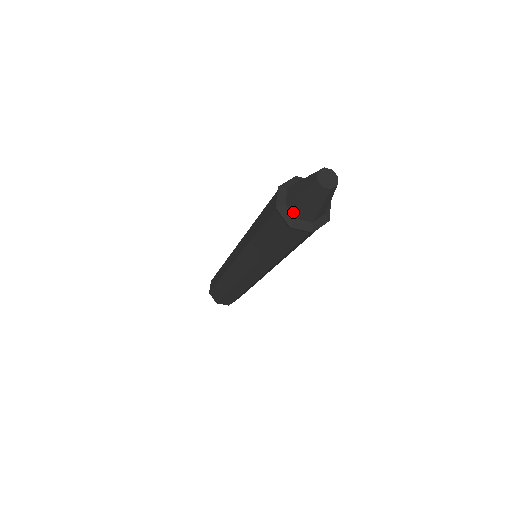
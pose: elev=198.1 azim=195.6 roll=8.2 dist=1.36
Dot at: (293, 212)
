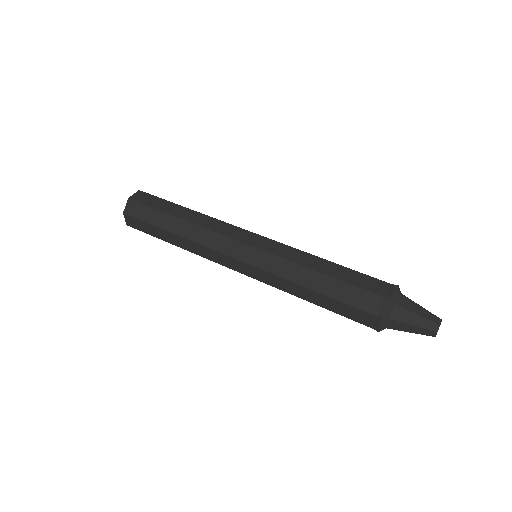
Dot at: occluded
